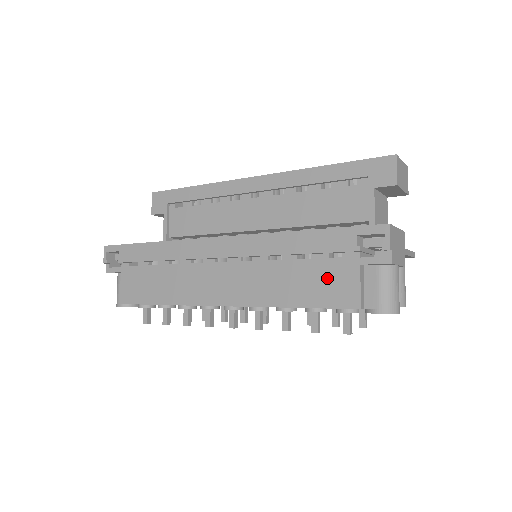
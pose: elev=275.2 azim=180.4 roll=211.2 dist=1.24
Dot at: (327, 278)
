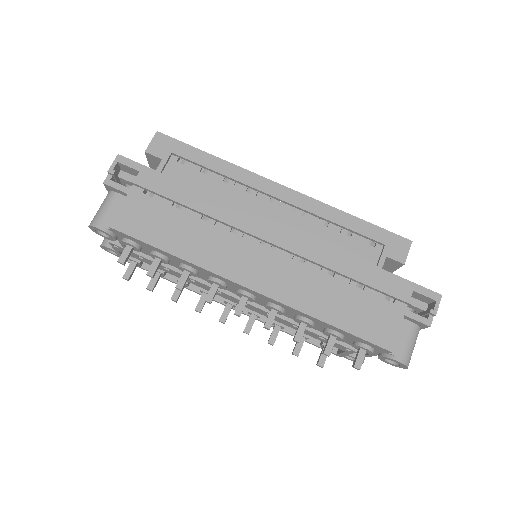
Dot at: (371, 313)
